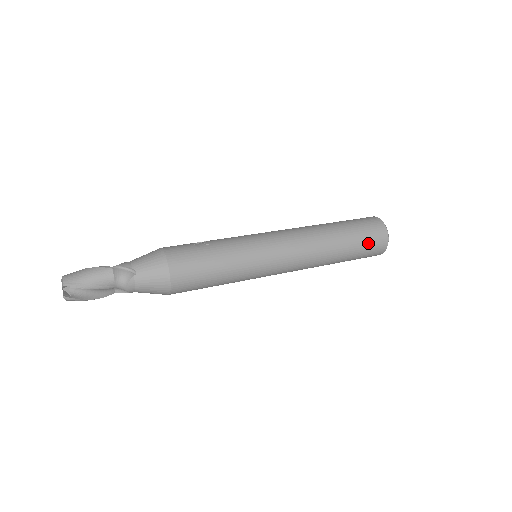
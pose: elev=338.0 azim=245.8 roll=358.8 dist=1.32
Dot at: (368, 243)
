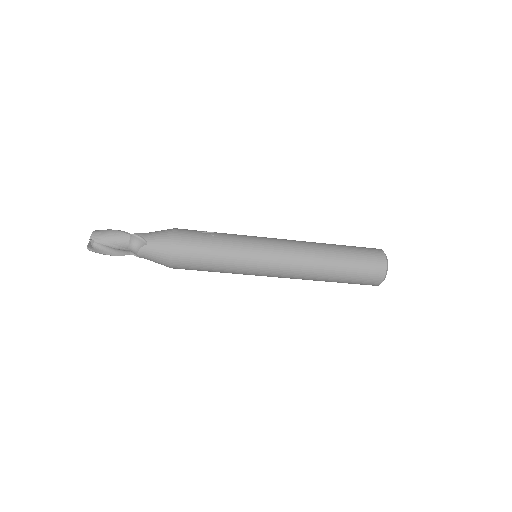
Dot at: (363, 272)
